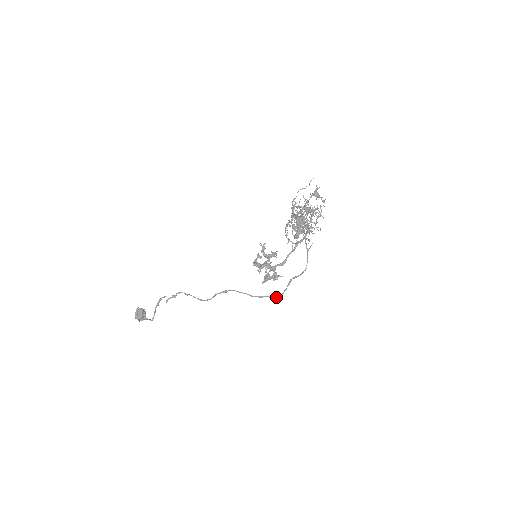
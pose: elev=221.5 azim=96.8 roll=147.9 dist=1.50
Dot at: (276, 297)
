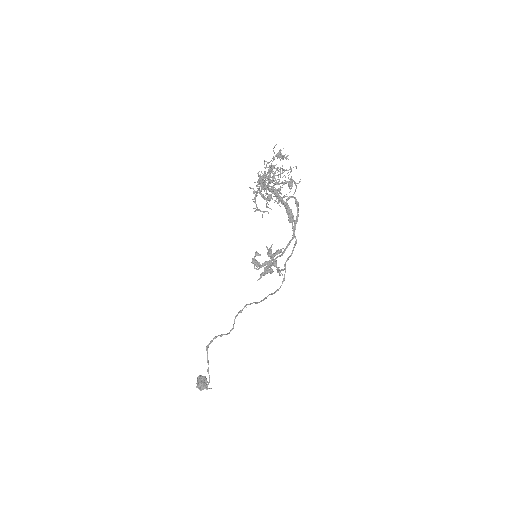
Dot at: (275, 291)
